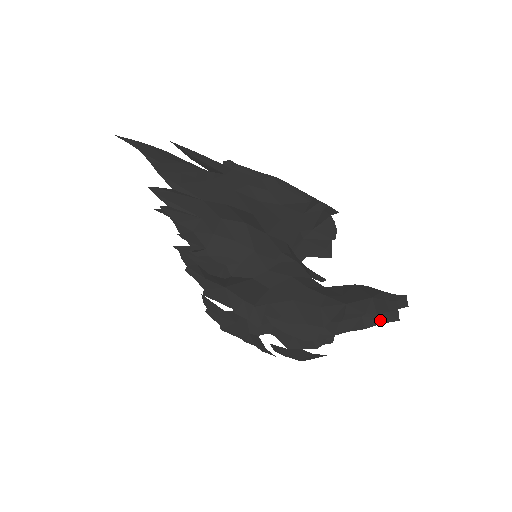
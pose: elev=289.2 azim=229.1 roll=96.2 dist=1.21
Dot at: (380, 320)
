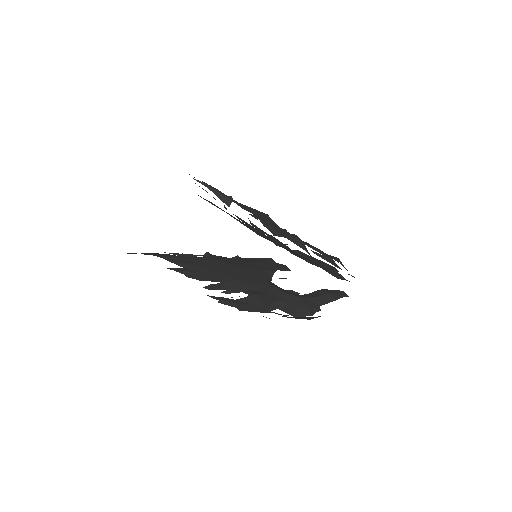
Dot at: (340, 296)
